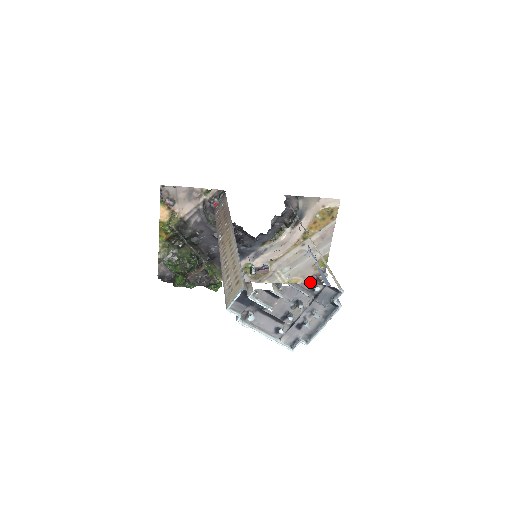
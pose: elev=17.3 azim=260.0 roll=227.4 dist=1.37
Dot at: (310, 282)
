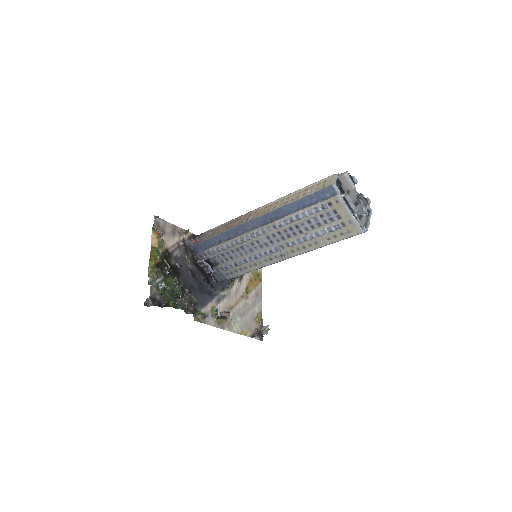
Dot at: occluded
